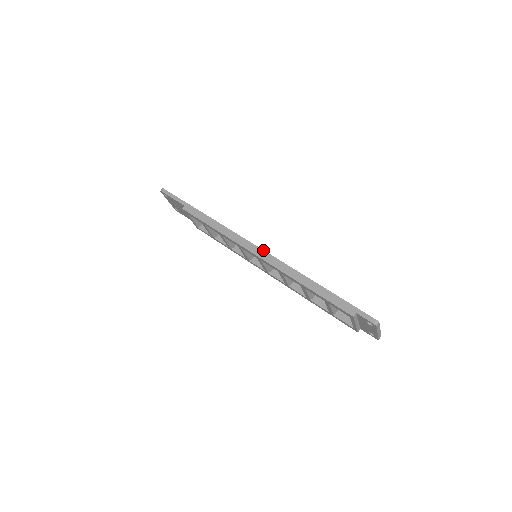
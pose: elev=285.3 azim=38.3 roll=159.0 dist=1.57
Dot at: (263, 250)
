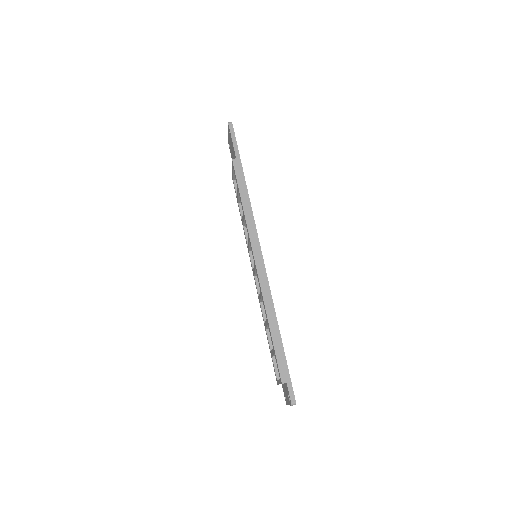
Dot at: occluded
